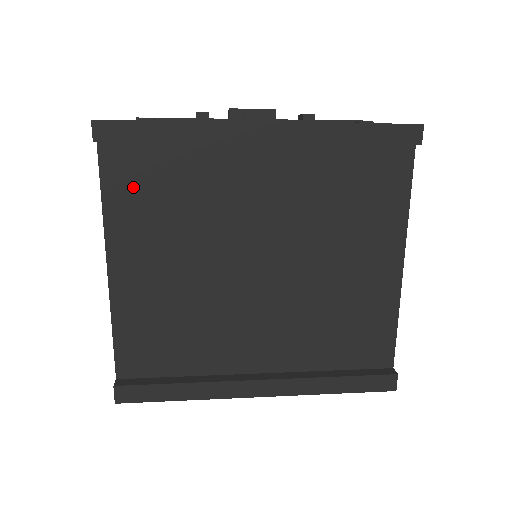
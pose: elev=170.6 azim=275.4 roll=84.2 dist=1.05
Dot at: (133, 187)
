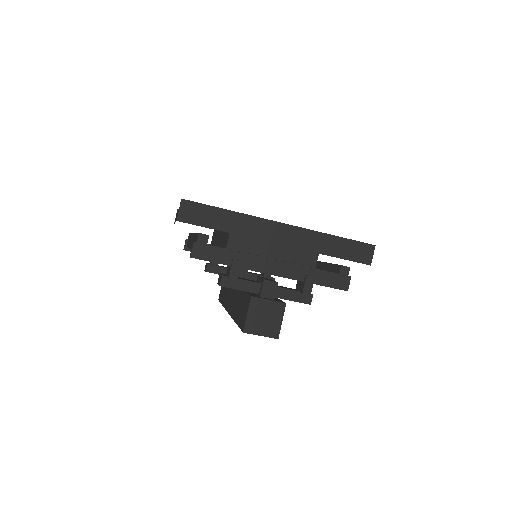
Dot at: occluded
